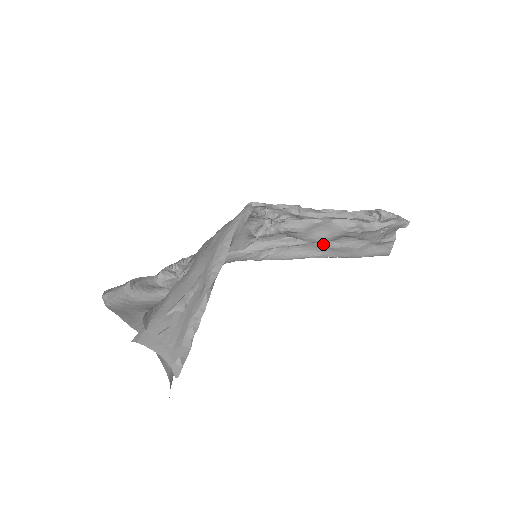
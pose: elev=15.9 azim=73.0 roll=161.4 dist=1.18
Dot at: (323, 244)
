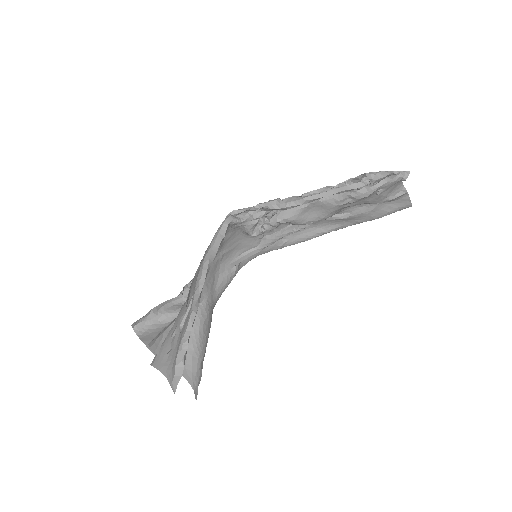
Dot at: (330, 219)
